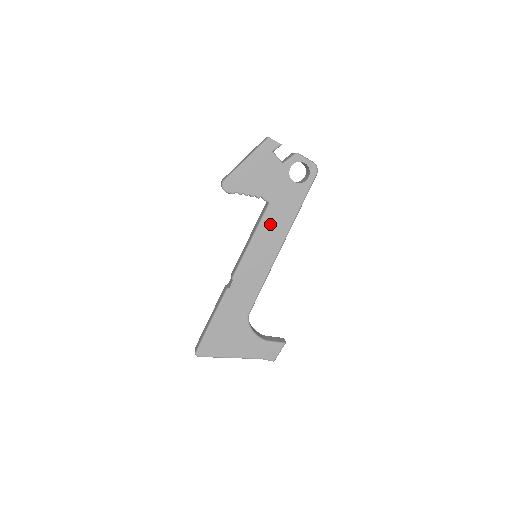
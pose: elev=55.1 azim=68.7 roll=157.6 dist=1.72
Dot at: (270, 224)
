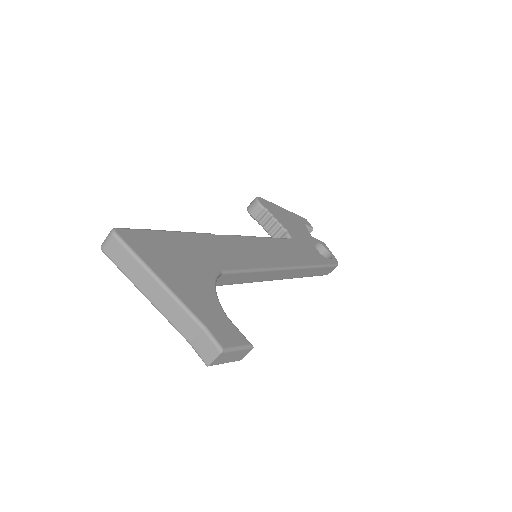
Dot at: (286, 247)
